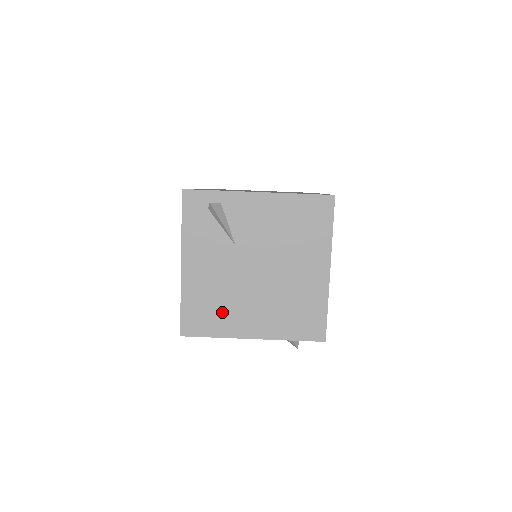
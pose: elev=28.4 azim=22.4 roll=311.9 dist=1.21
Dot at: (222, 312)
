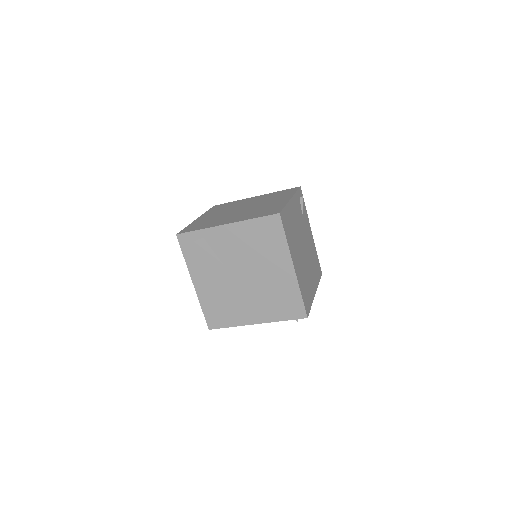
Dot at: (230, 310)
